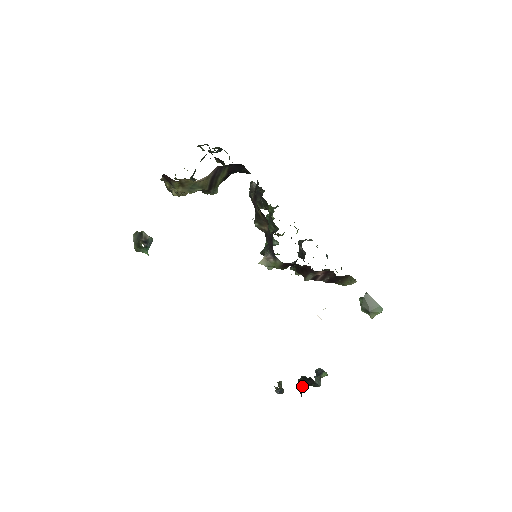
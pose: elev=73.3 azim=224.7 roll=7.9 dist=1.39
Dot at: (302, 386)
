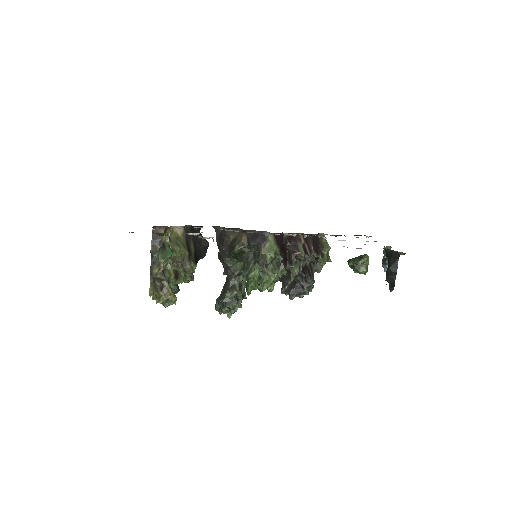
Dot at: (388, 264)
